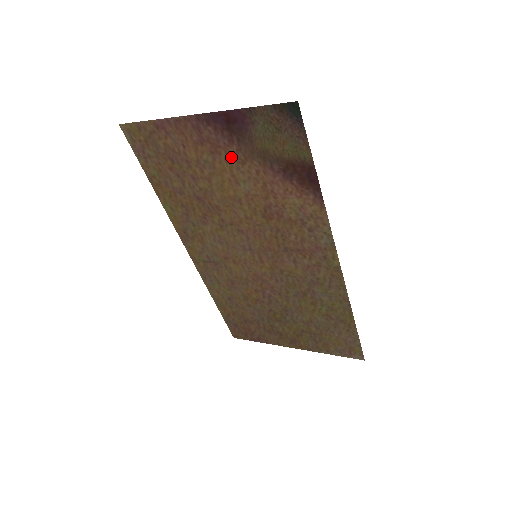
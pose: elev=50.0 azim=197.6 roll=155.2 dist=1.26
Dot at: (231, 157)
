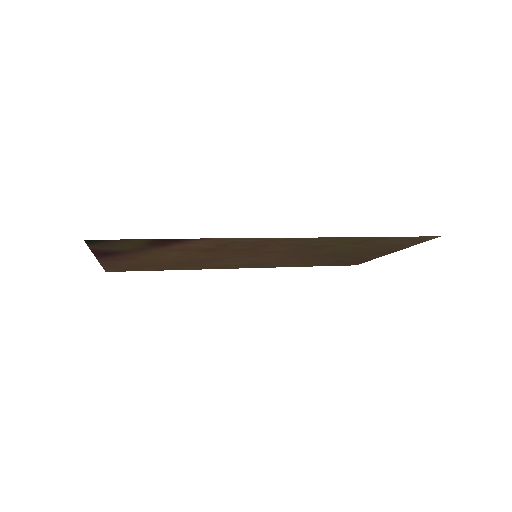
Dot at: (141, 255)
